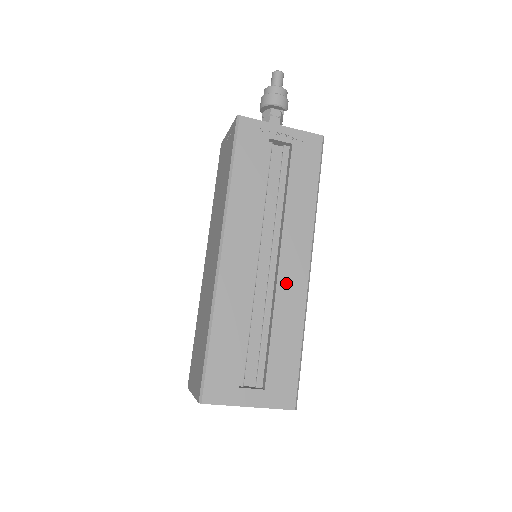
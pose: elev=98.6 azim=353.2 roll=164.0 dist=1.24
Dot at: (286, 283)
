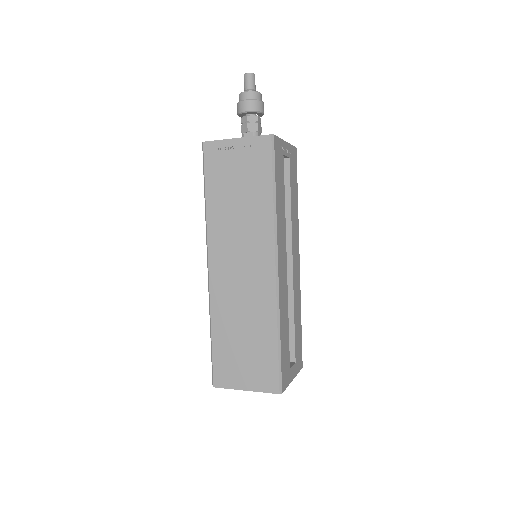
Dot at: (295, 277)
